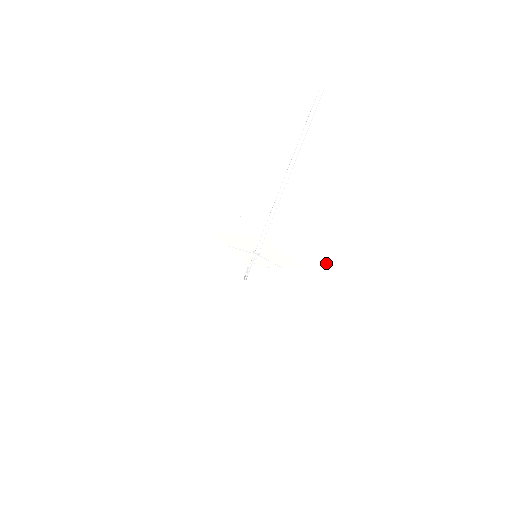
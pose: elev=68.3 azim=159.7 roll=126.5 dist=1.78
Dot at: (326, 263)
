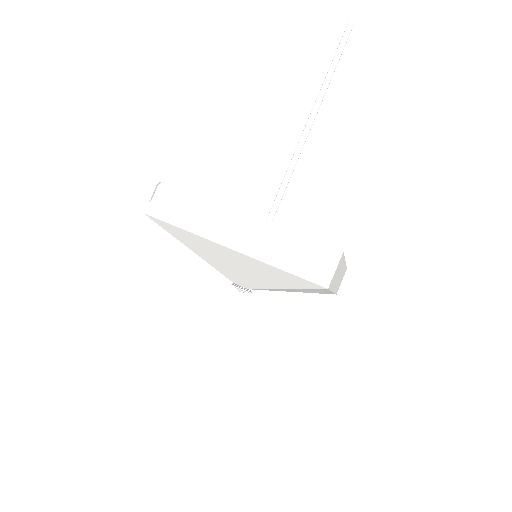
Dot at: occluded
